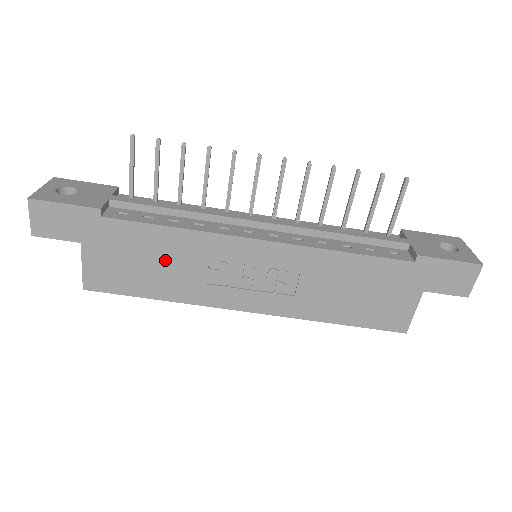
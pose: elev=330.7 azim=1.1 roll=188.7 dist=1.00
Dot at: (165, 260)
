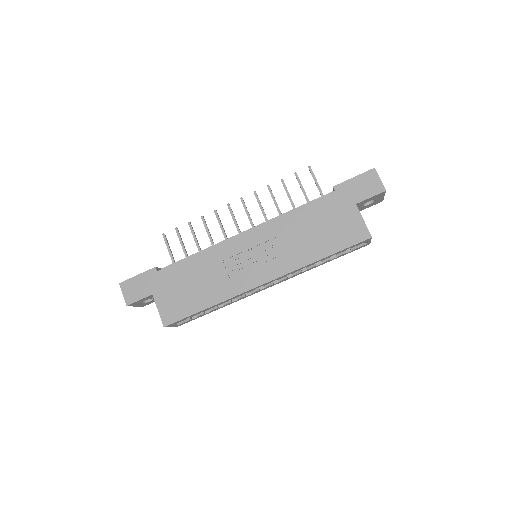
Dot at: (200, 277)
